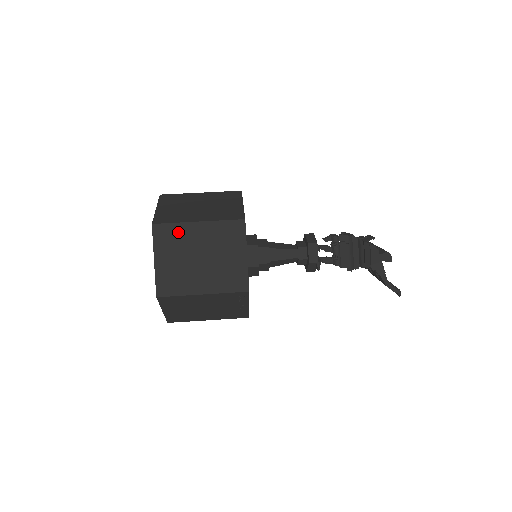
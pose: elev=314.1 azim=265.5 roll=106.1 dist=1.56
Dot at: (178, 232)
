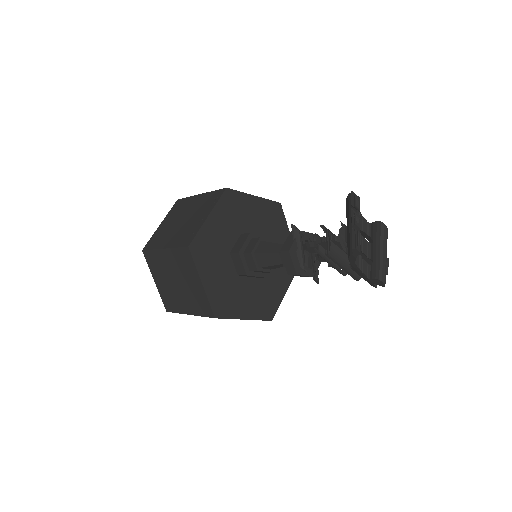
Dot at: occluded
